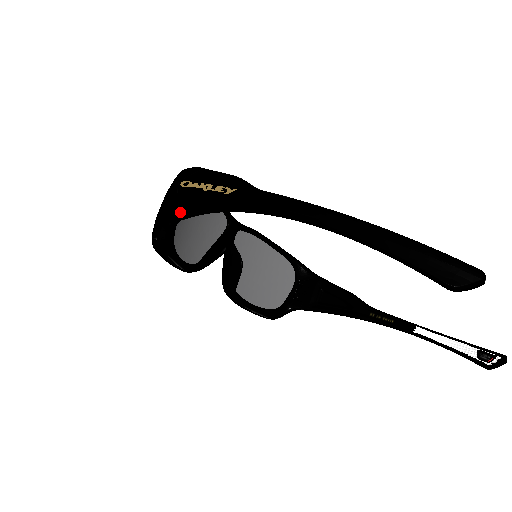
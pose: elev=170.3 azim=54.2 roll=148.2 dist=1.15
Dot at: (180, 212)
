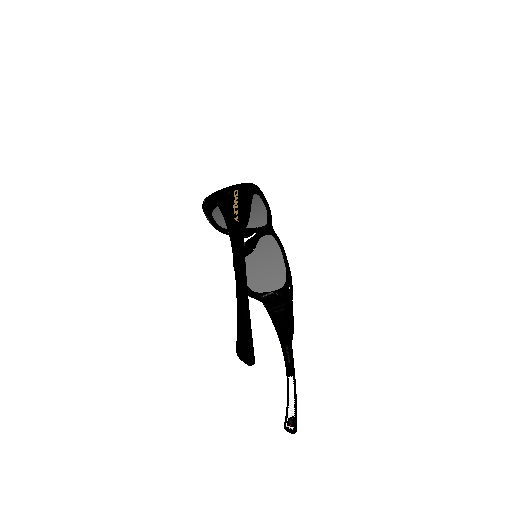
Dot at: (219, 203)
